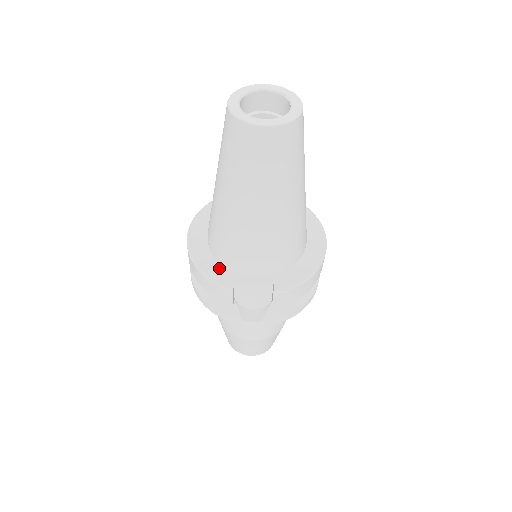
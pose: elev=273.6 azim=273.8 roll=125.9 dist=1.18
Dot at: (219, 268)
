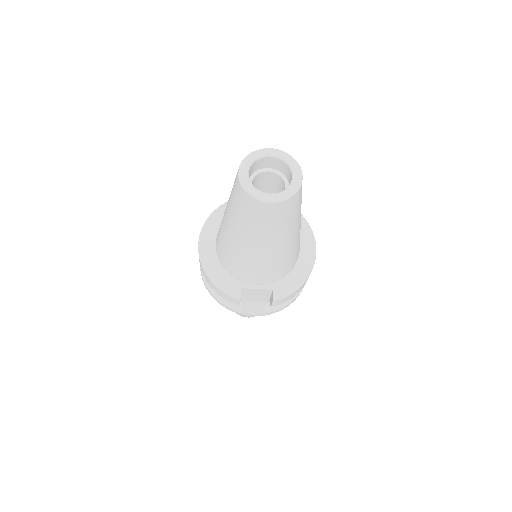
Dot at: (227, 278)
